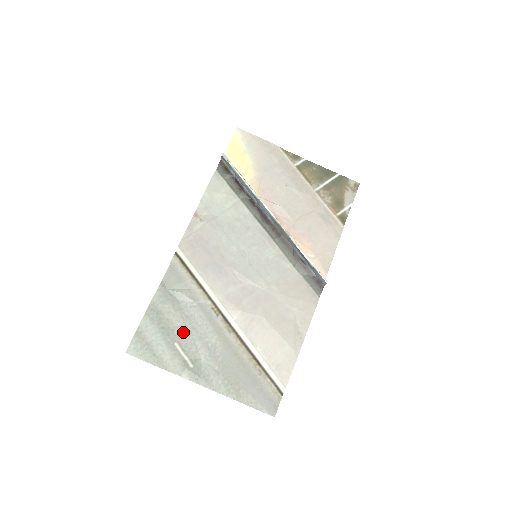
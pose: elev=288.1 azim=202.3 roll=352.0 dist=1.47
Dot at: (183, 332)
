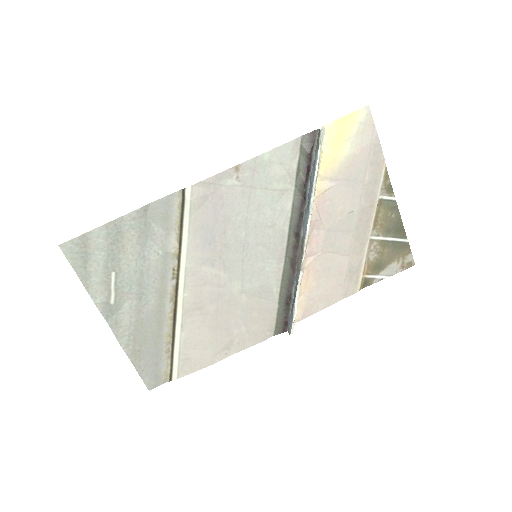
Dot at: (129, 268)
